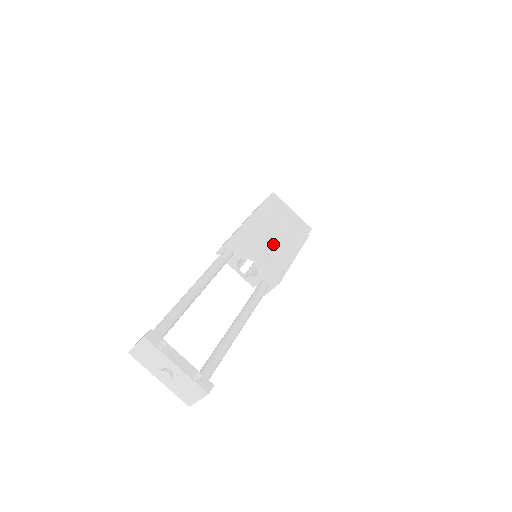
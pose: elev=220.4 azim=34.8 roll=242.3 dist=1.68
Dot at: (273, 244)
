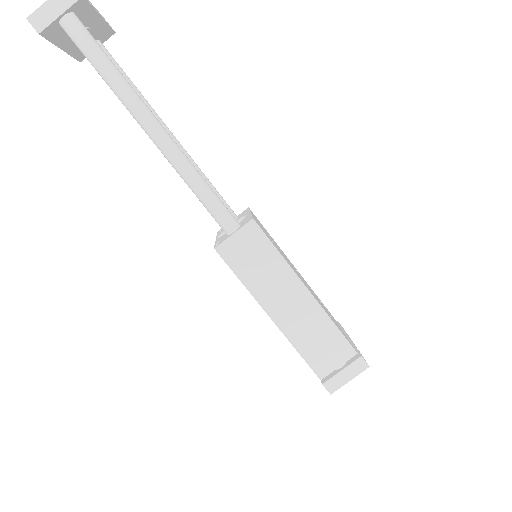
Dot at: occluded
